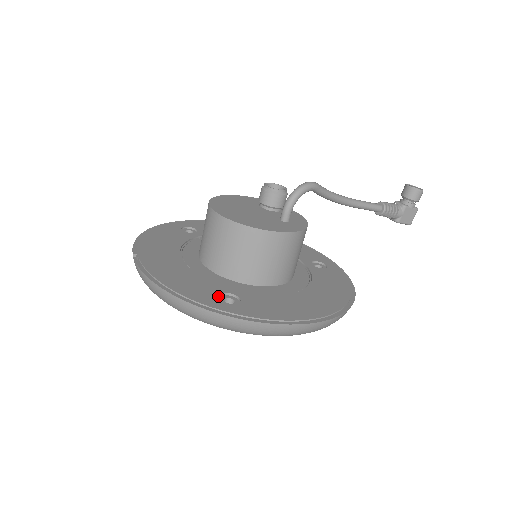
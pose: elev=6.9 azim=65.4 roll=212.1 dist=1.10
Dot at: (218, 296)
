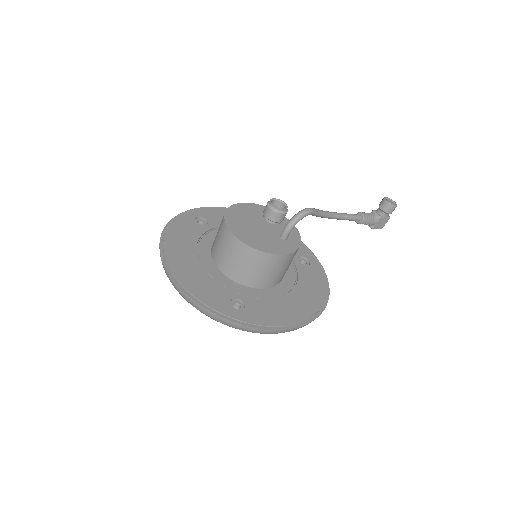
Dot at: (229, 302)
